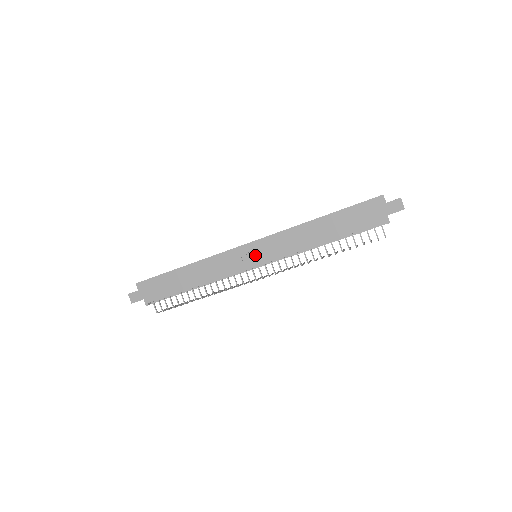
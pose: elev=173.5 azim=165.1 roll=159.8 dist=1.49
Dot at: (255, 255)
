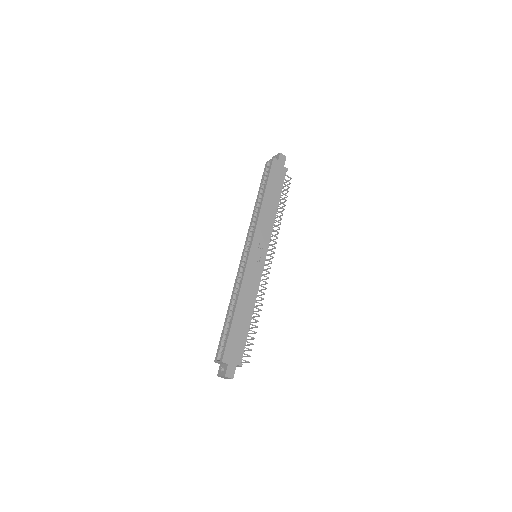
Dot at: (259, 253)
